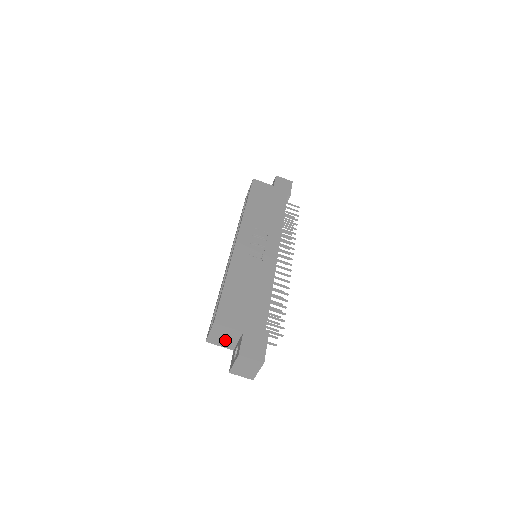
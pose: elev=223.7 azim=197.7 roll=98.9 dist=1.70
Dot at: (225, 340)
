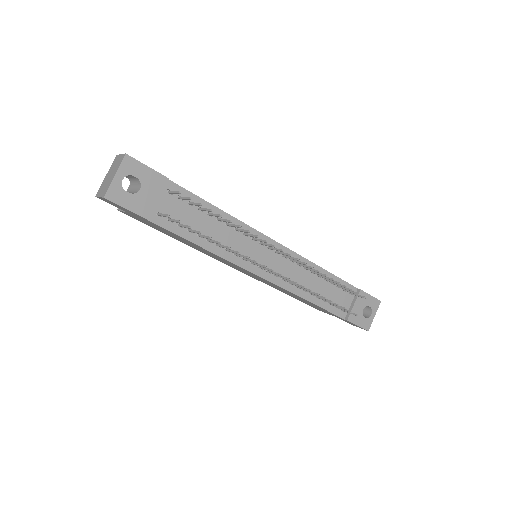
Dot at: occluded
